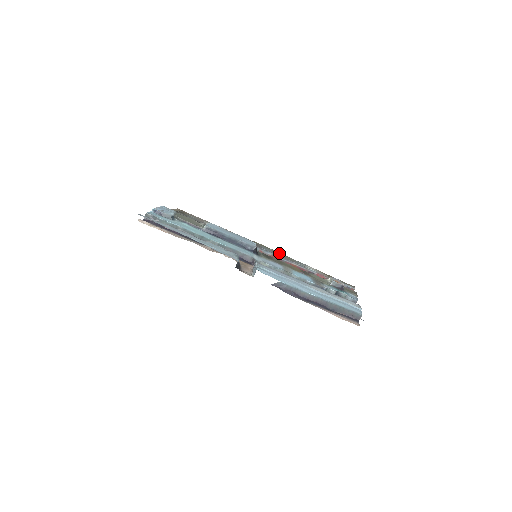
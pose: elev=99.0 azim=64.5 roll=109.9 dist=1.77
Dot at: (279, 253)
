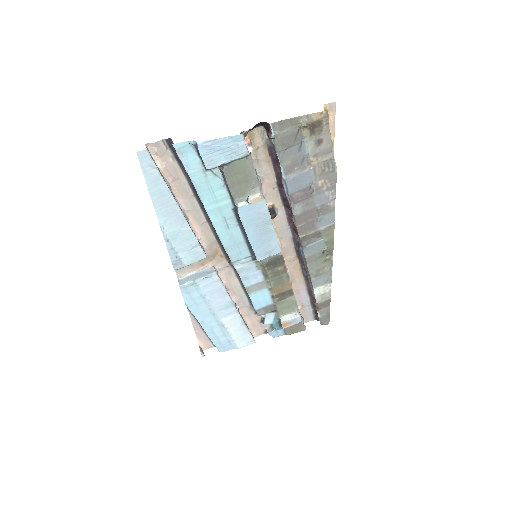
Dot at: (326, 258)
